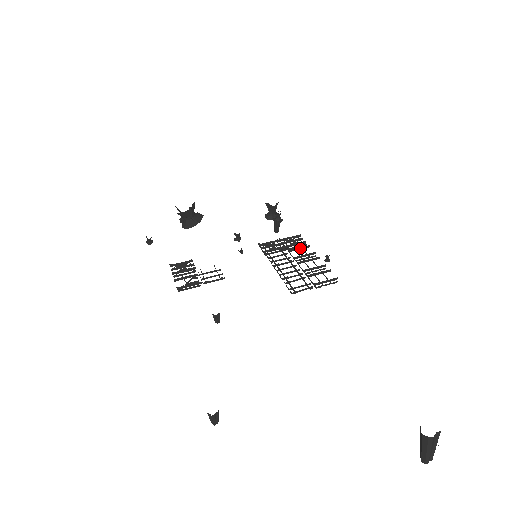
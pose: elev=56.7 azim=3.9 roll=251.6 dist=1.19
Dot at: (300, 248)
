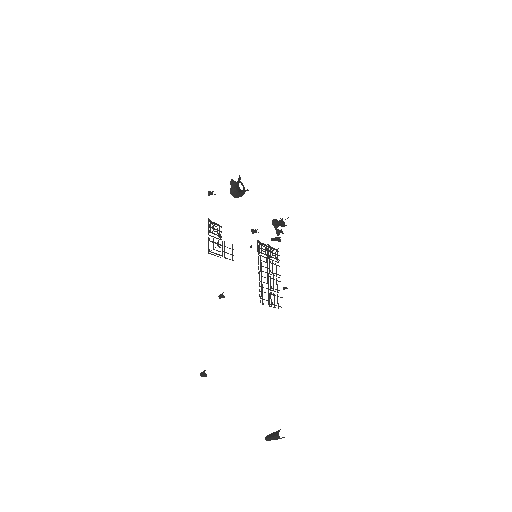
Dot at: occluded
